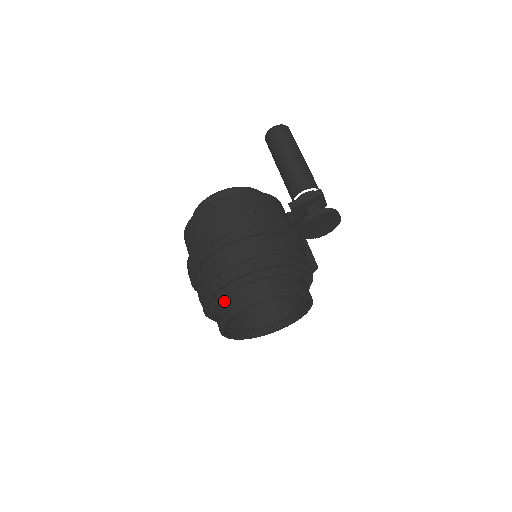
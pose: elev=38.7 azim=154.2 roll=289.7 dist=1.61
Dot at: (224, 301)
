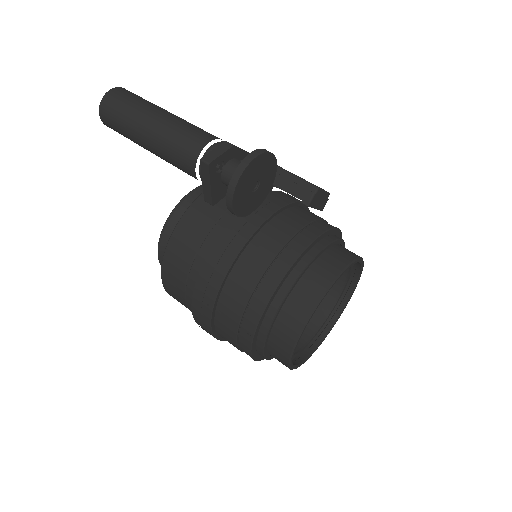
Dot at: occluded
